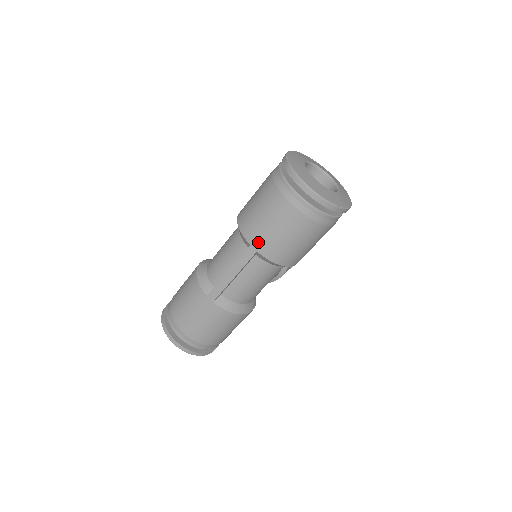
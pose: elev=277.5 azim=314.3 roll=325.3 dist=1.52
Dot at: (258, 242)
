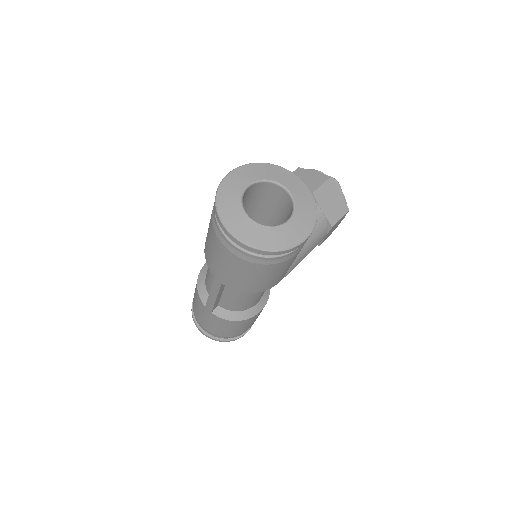
Dot at: (218, 276)
